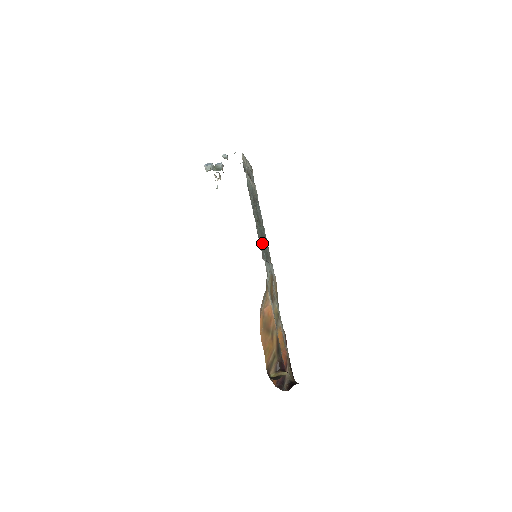
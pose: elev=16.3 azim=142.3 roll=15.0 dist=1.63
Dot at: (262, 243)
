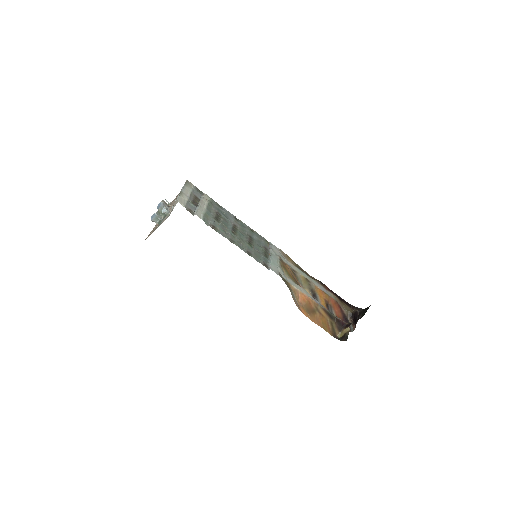
Dot at: (255, 250)
